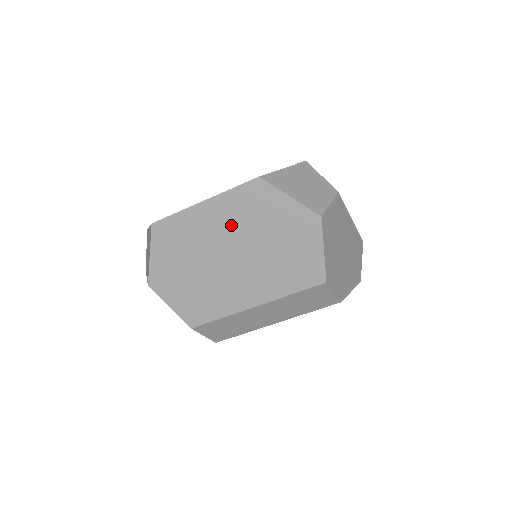
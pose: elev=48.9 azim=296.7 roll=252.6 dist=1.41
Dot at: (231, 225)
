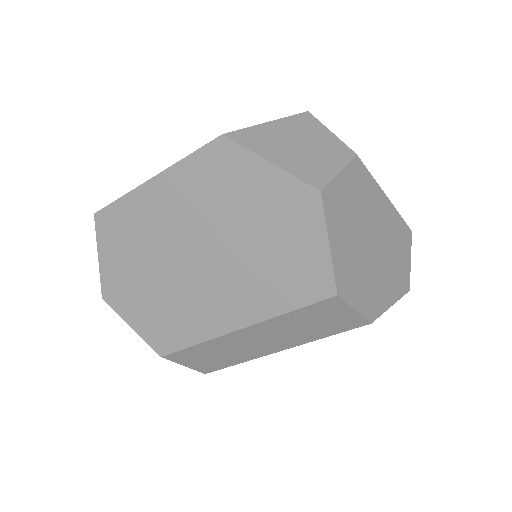
Dot at: (193, 211)
